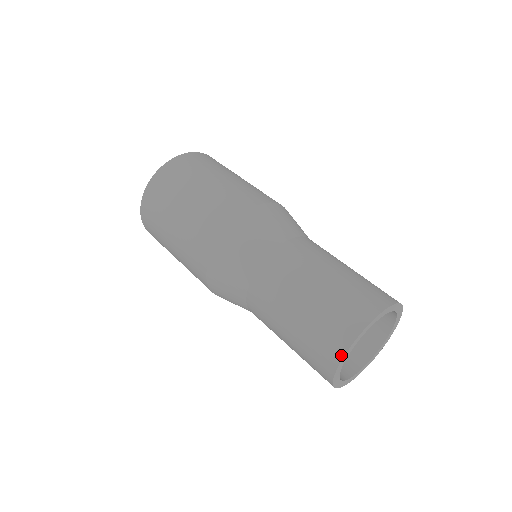
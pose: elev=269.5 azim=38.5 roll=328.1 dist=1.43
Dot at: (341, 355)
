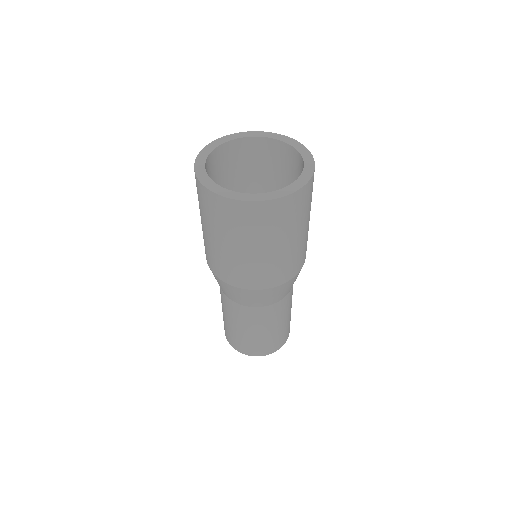
Dot at: (244, 353)
